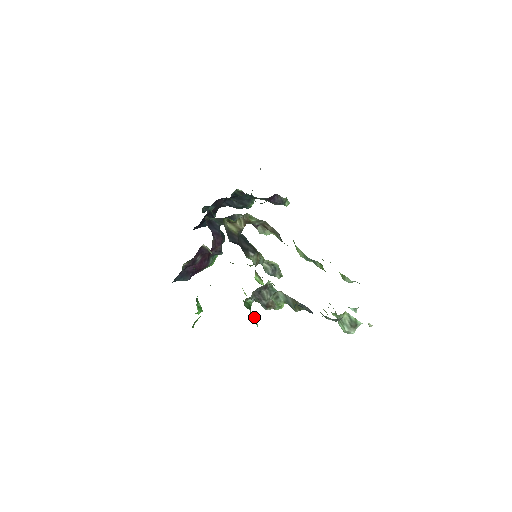
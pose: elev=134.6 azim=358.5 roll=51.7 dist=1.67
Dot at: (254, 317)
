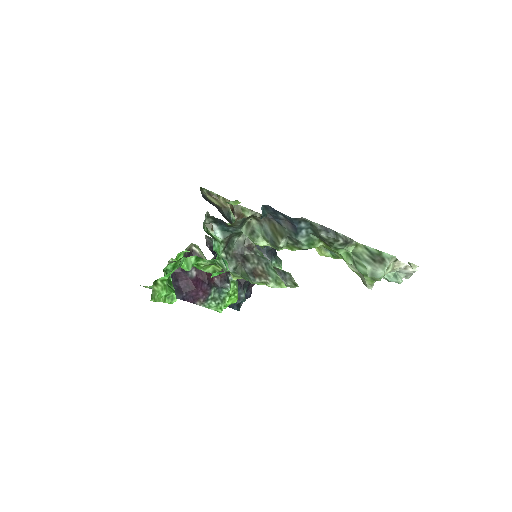
Dot at: (223, 259)
